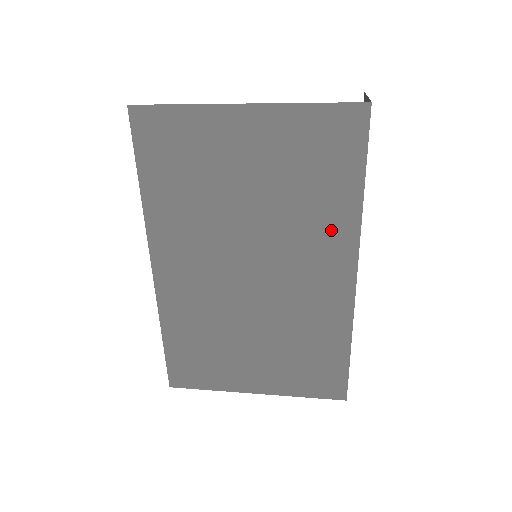
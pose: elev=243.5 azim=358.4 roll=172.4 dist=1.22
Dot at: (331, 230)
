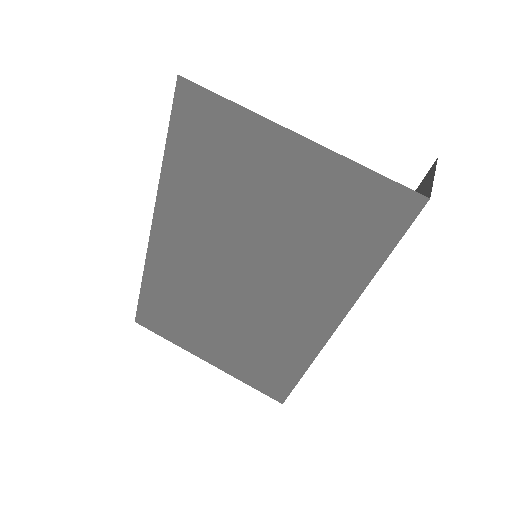
Dot at: (332, 282)
